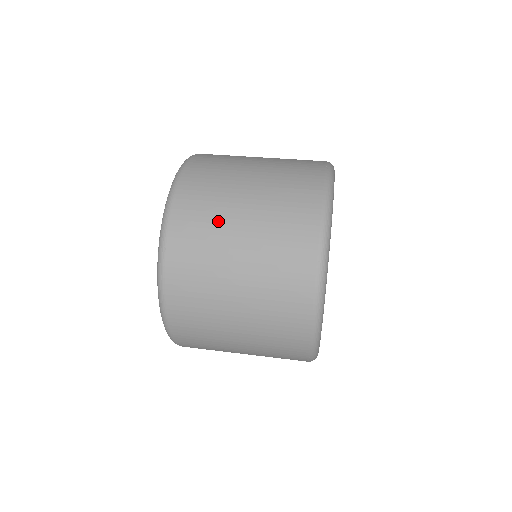
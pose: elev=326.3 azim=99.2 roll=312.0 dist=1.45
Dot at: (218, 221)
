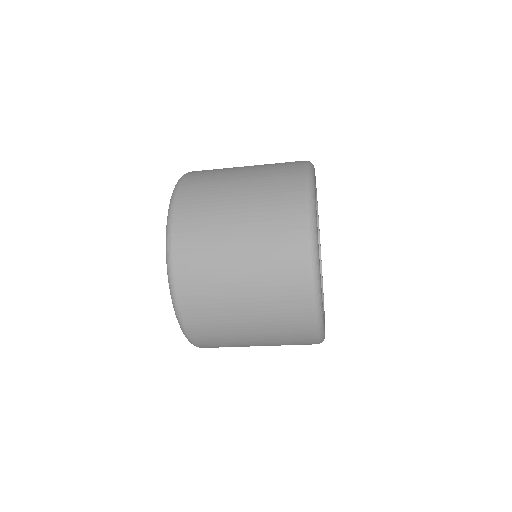
Dot at: (219, 186)
